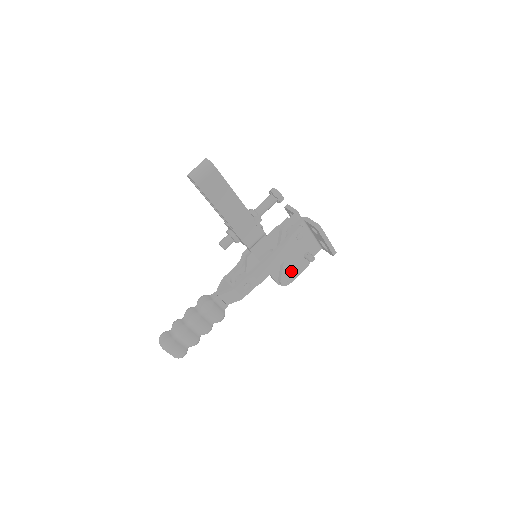
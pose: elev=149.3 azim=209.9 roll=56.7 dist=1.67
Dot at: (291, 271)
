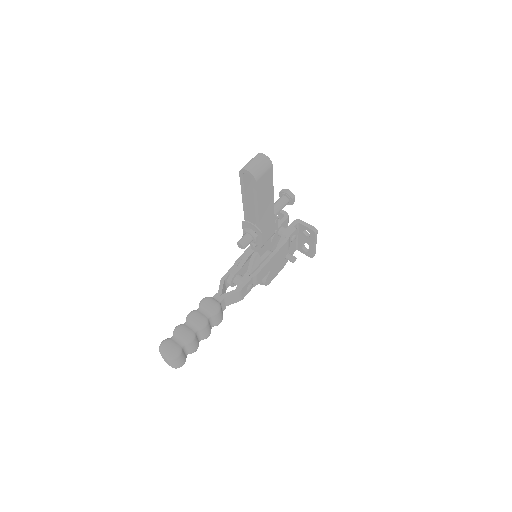
Dot at: (274, 271)
